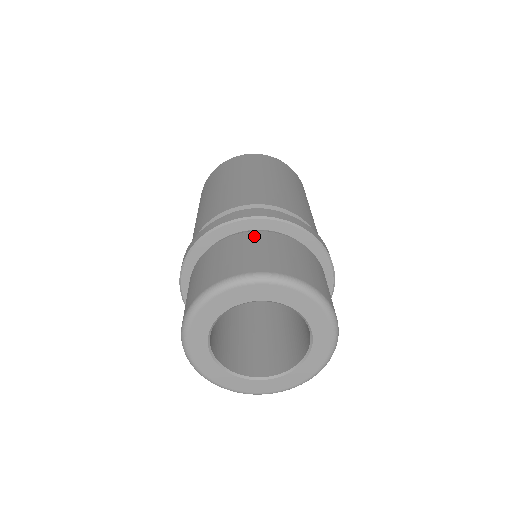
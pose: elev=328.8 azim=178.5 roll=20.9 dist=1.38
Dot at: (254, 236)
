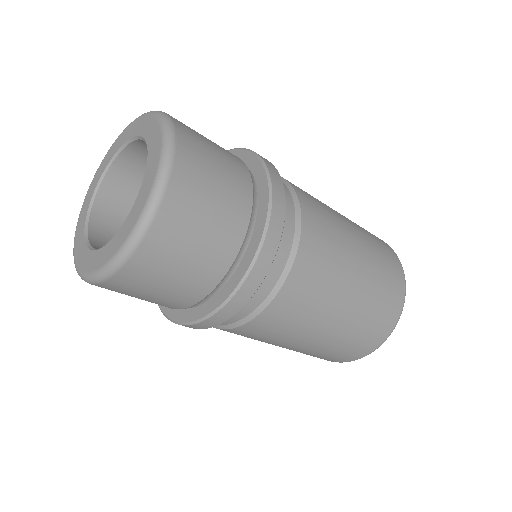
Dot at: occluded
